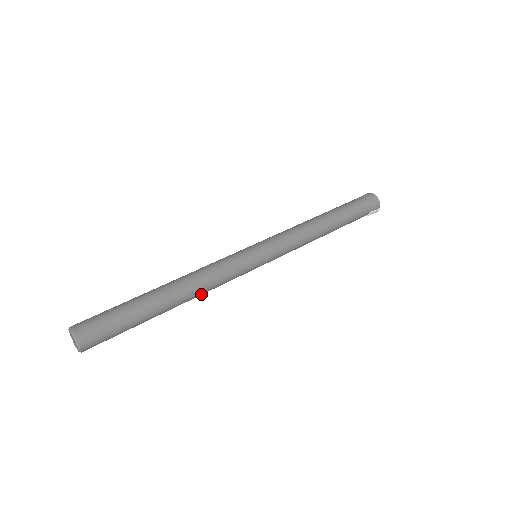
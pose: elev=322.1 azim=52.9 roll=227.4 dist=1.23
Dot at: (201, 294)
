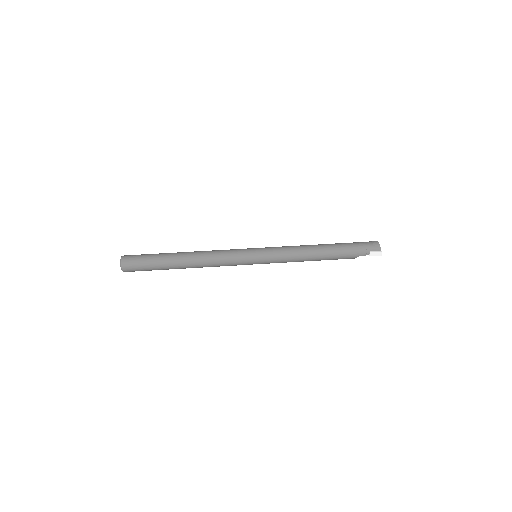
Dot at: (205, 263)
